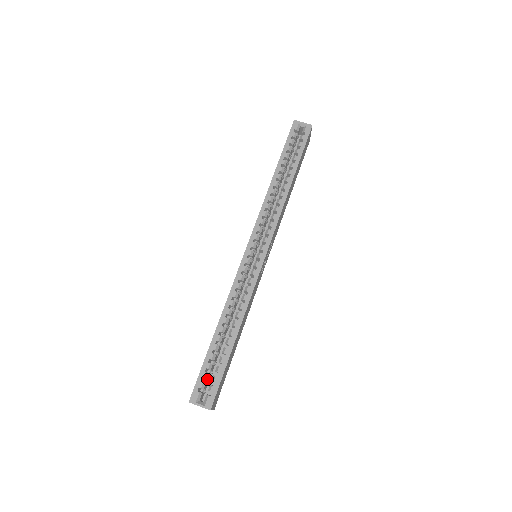
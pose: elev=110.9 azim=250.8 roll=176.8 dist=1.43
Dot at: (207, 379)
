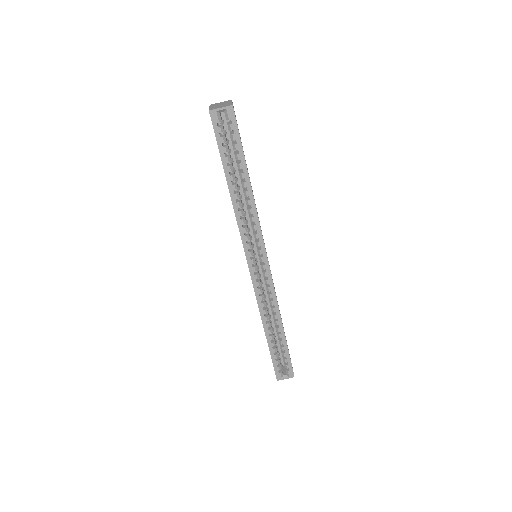
Dot at: (279, 362)
